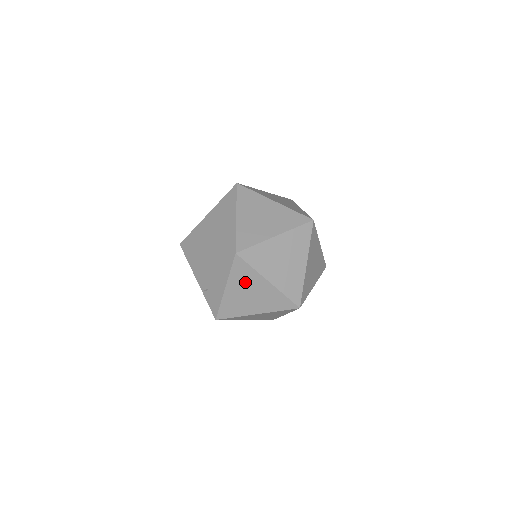
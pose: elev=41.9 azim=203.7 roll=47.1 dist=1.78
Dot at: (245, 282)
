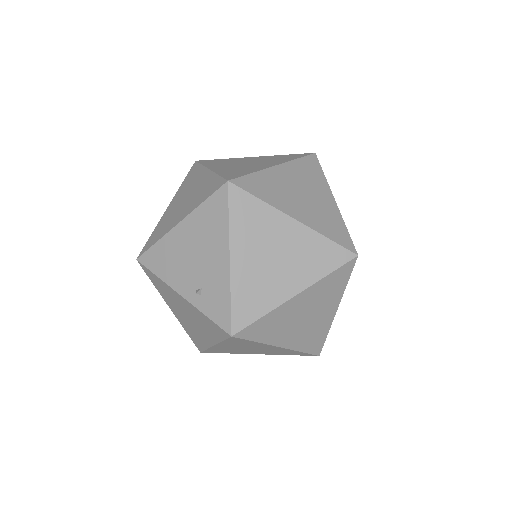
Dot at: (258, 233)
